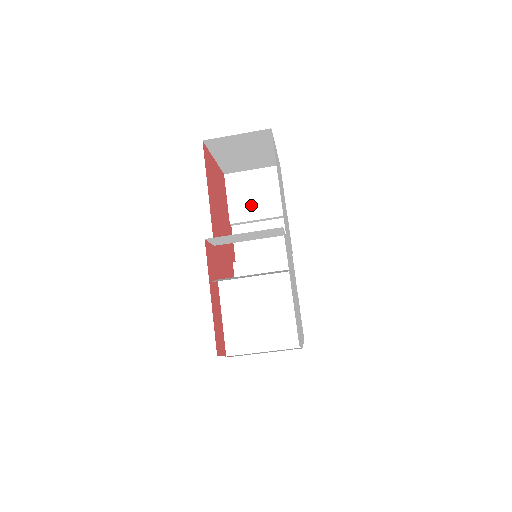
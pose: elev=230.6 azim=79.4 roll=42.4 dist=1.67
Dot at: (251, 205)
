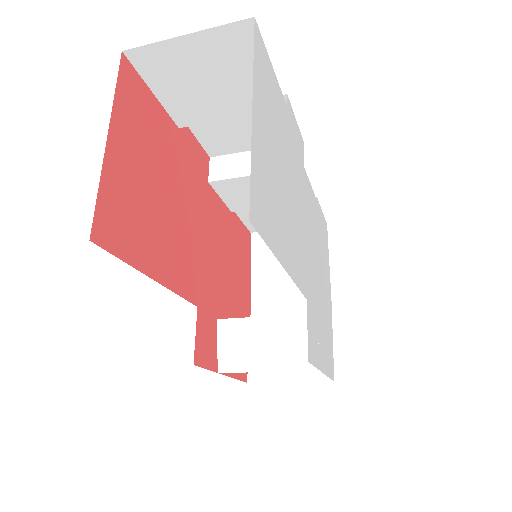
Dot at: (209, 99)
